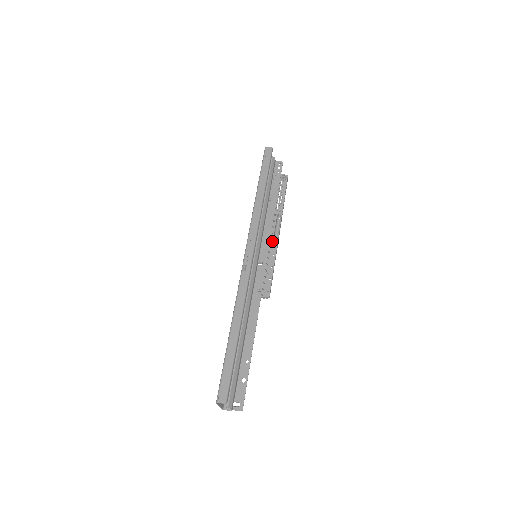
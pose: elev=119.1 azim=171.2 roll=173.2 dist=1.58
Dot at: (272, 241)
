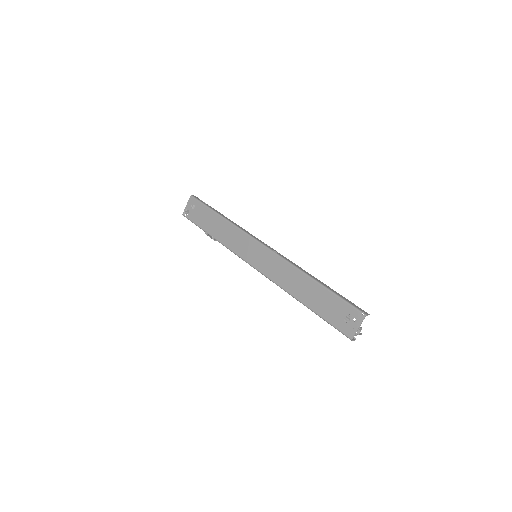
Dot at: occluded
